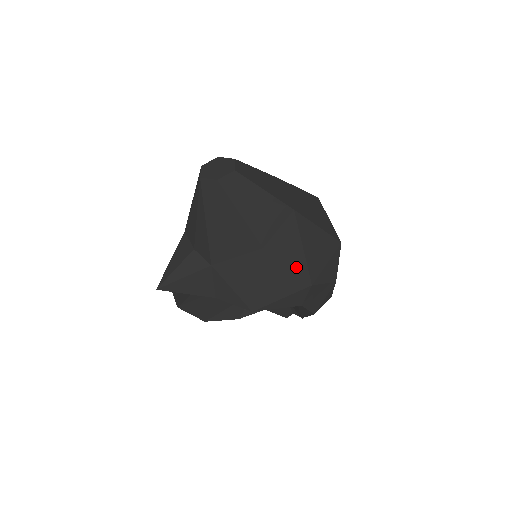
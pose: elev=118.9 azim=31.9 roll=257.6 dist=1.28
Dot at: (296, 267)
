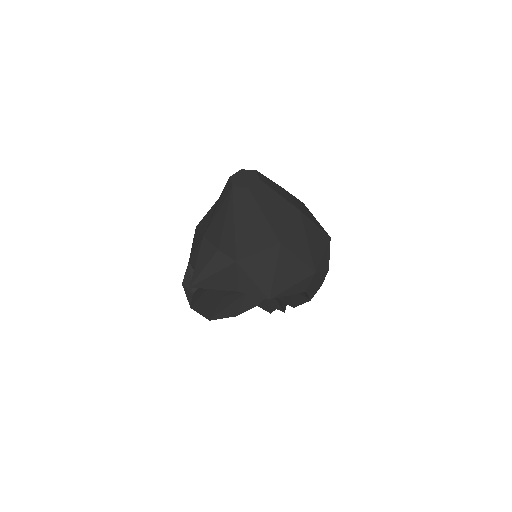
Dot at: (304, 258)
